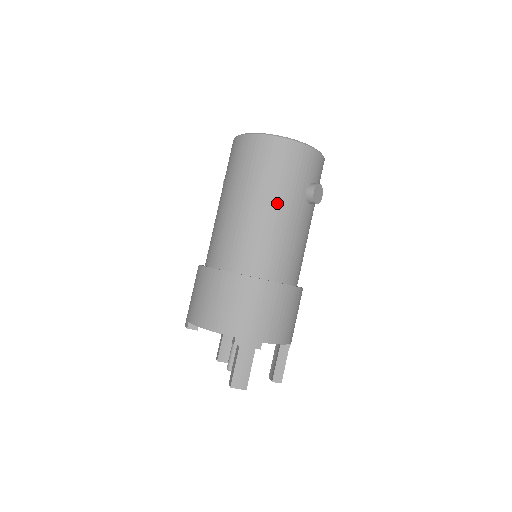
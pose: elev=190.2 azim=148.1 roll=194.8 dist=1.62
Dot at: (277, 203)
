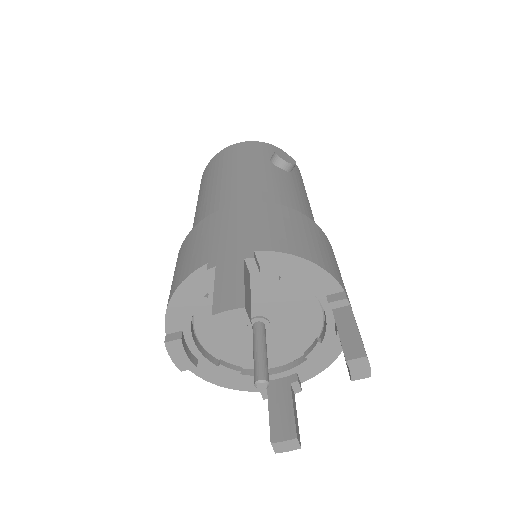
Dot at: (235, 171)
